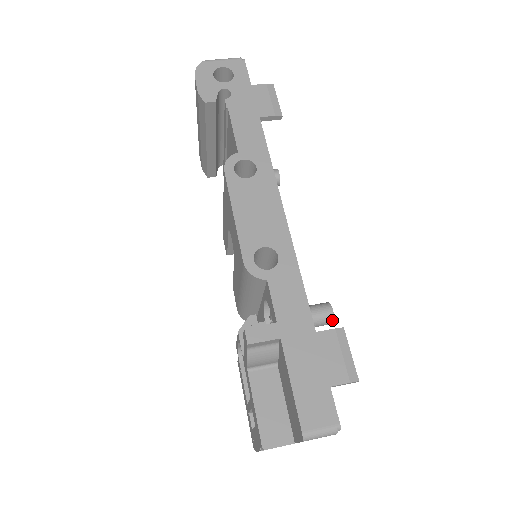
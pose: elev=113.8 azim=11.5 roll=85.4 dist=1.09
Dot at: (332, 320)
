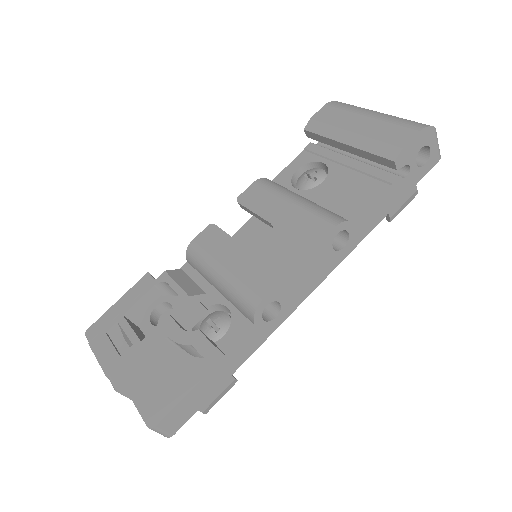
Dot at: occluded
